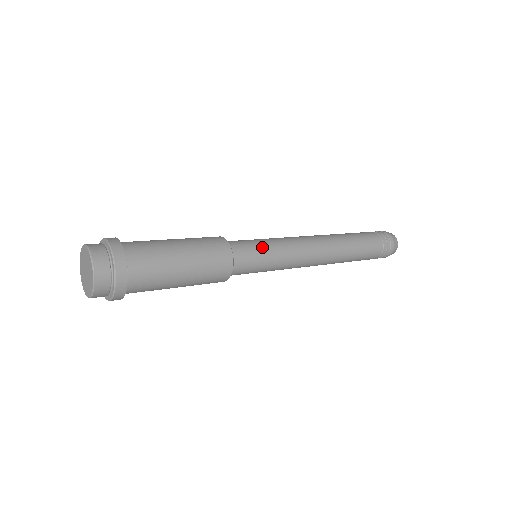
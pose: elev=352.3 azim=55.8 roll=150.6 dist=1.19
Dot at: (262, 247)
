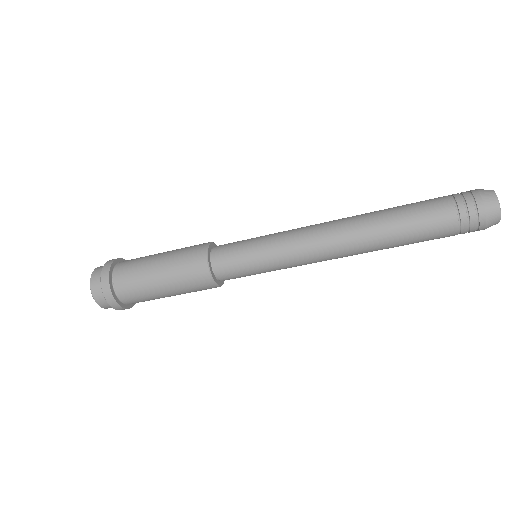
Dot at: (248, 242)
